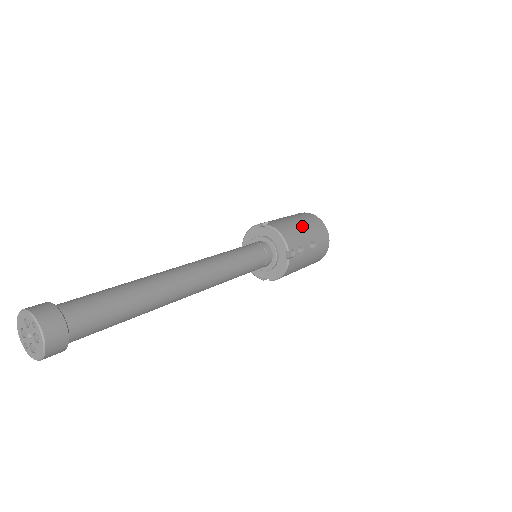
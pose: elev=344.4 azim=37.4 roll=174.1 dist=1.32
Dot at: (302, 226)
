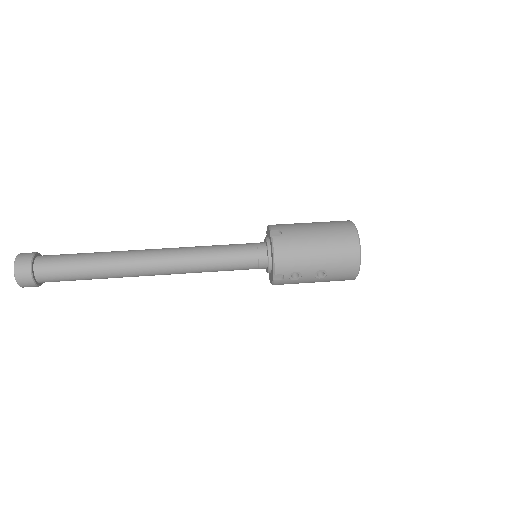
Dot at: (317, 253)
